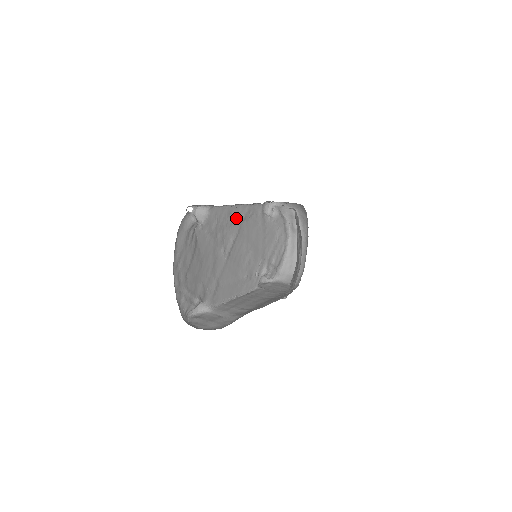
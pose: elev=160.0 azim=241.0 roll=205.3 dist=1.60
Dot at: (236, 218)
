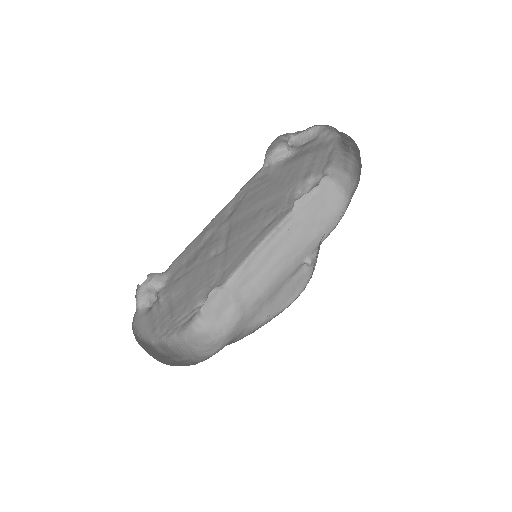
Dot at: (217, 225)
